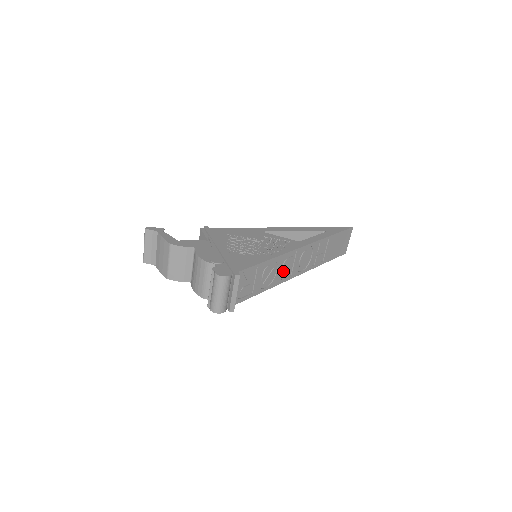
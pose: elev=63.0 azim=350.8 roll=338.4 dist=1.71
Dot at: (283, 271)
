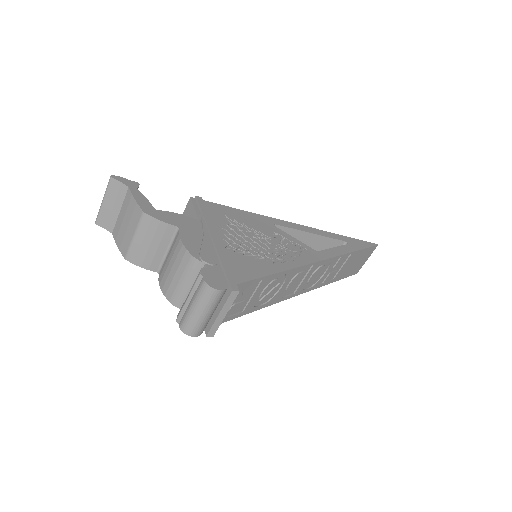
Dot at: (288, 287)
